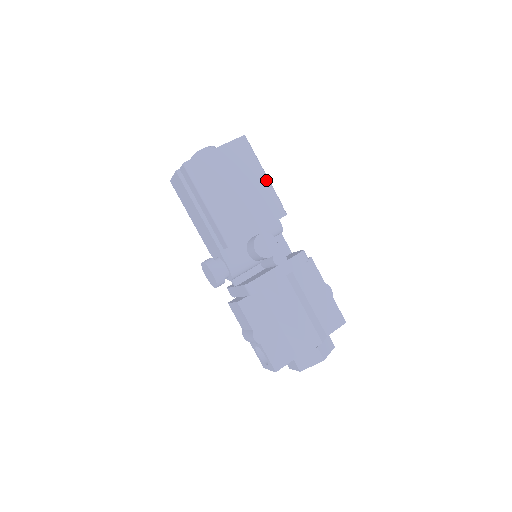
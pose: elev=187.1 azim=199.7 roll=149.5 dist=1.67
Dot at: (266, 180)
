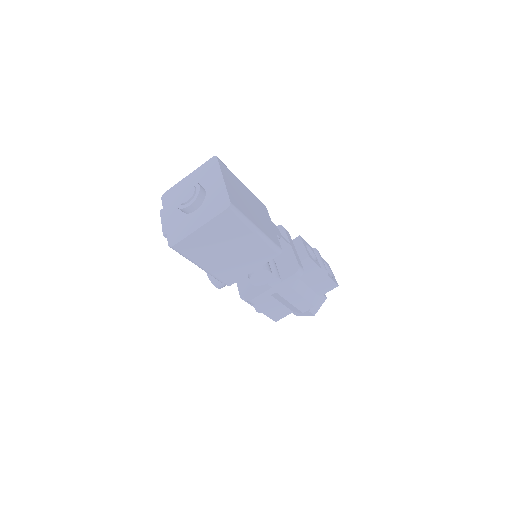
Dot at: (258, 236)
